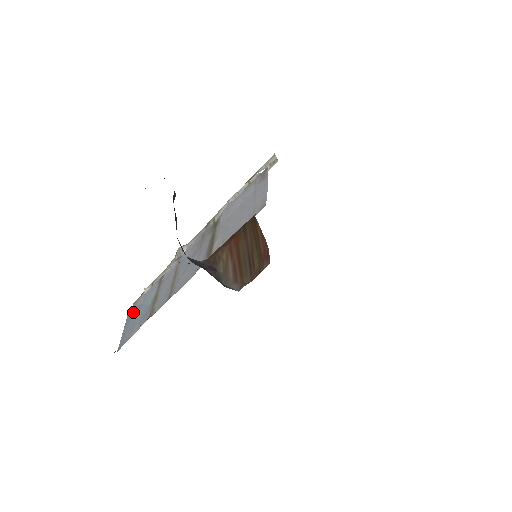
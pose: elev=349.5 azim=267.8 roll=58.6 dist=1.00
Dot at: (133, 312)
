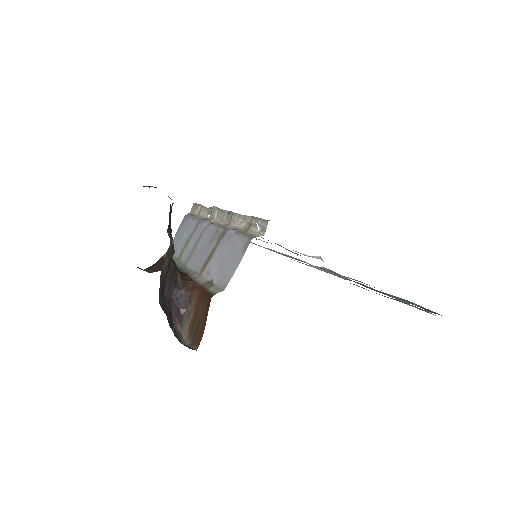
Dot at: (183, 224)
